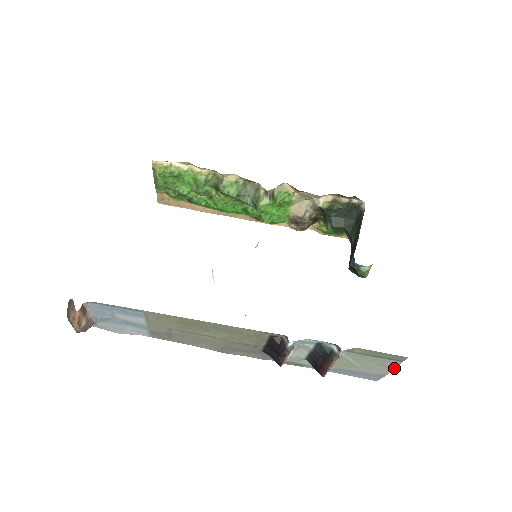
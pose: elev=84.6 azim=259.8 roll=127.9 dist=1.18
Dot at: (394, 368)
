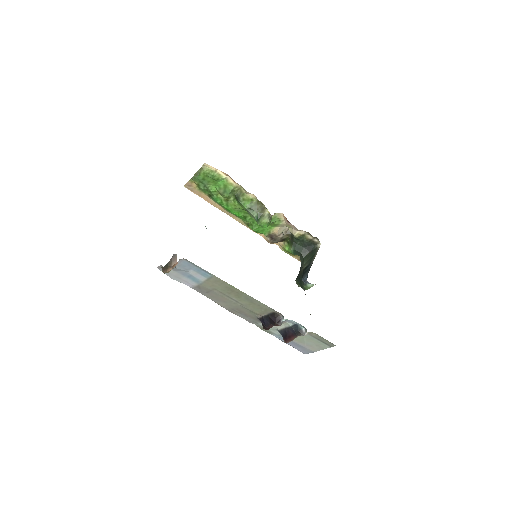
Dot at: (323, 349)
